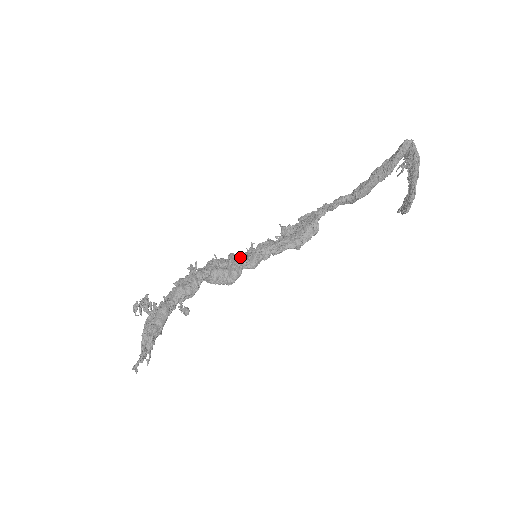
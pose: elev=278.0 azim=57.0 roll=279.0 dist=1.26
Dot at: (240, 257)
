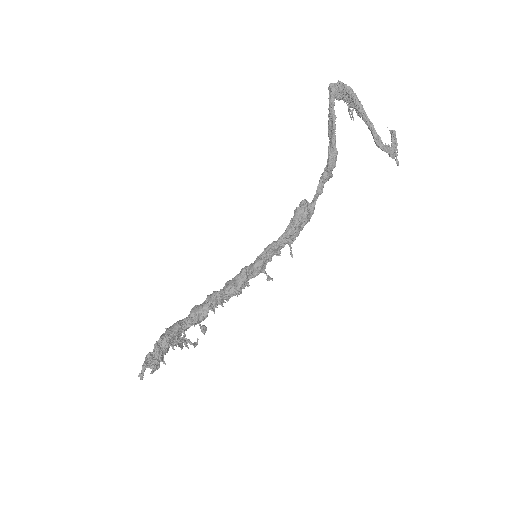
Dot at: occluded
